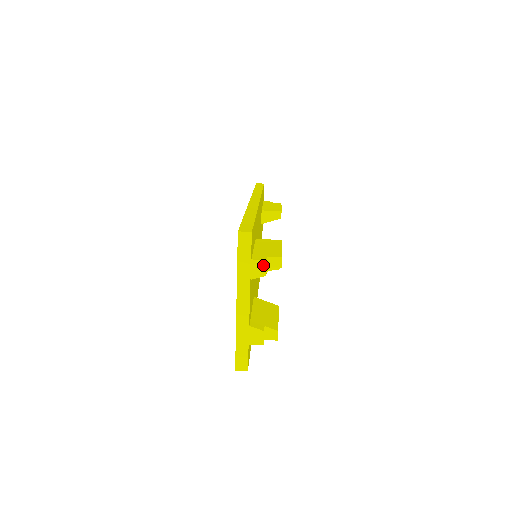
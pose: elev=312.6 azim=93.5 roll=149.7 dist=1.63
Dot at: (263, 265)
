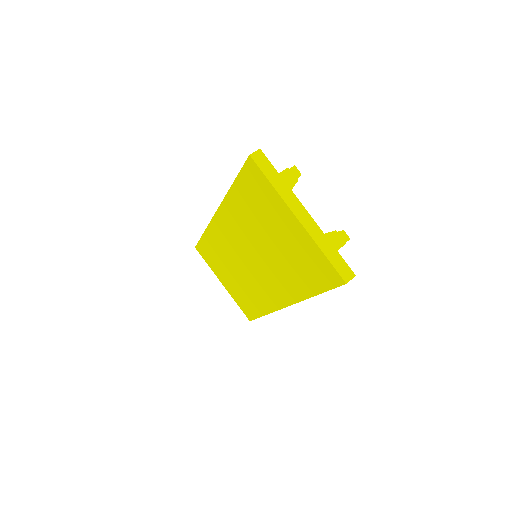
Dot at: (289, 173)
